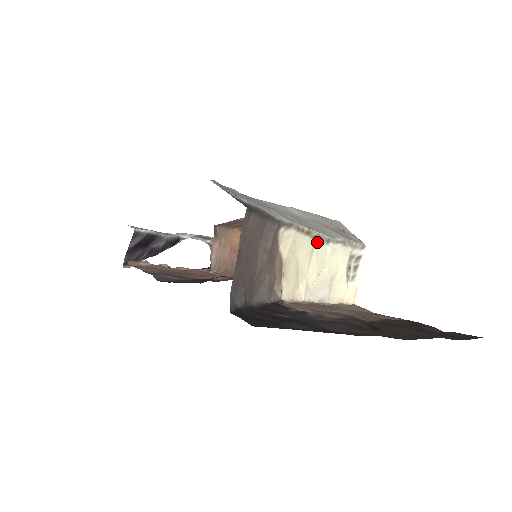
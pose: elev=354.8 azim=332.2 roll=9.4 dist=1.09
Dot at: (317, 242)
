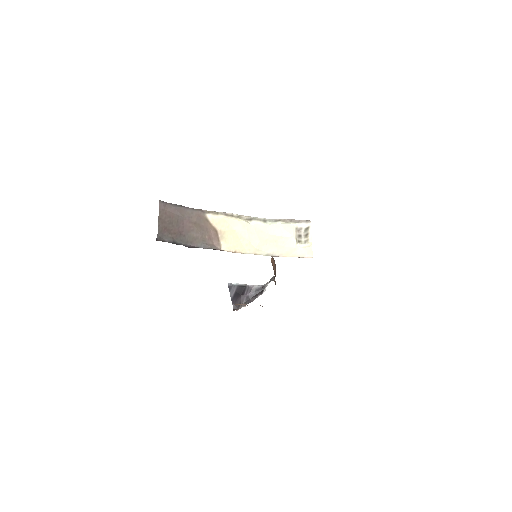
Dot at: (252, 222)
